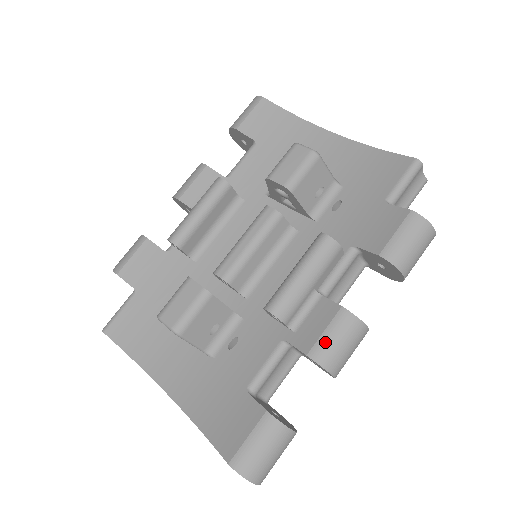
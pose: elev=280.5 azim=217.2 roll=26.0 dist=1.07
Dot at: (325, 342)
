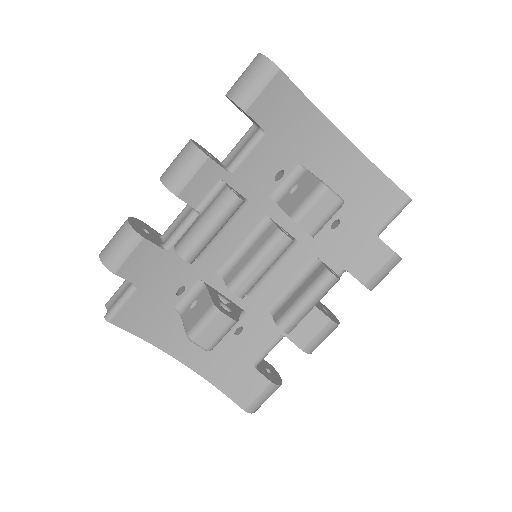
Dot at: (315, 342)
